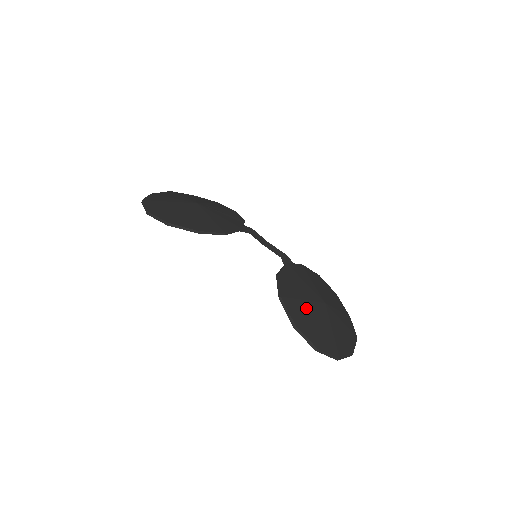
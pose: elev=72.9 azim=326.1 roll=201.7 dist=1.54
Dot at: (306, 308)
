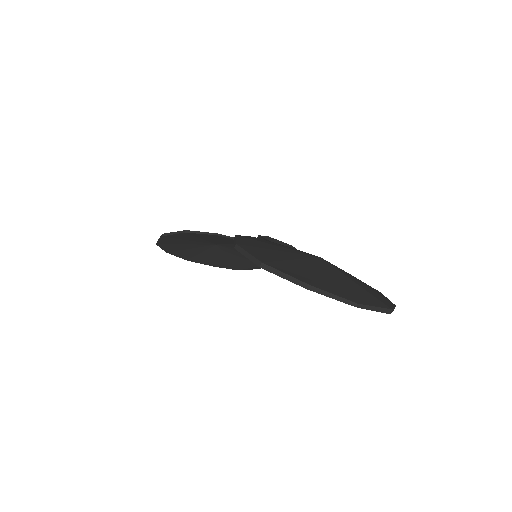
Dot at: (274, 248)
